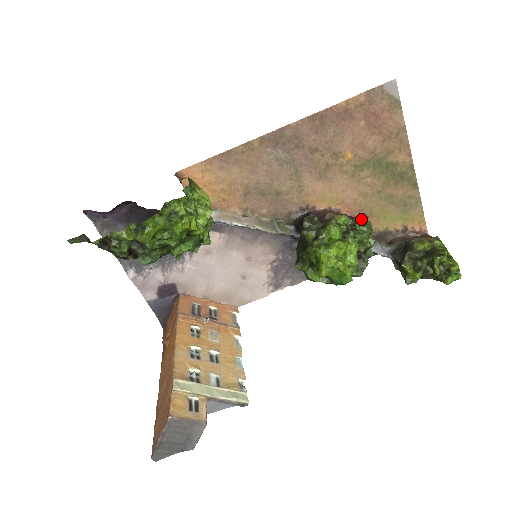
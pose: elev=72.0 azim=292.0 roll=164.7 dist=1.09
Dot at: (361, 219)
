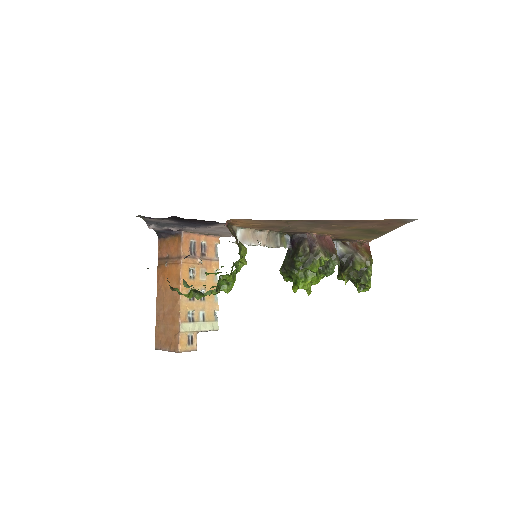
Dot at: (336, 258)
